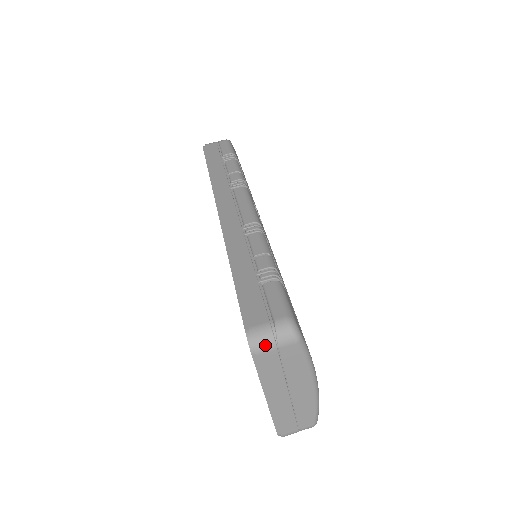
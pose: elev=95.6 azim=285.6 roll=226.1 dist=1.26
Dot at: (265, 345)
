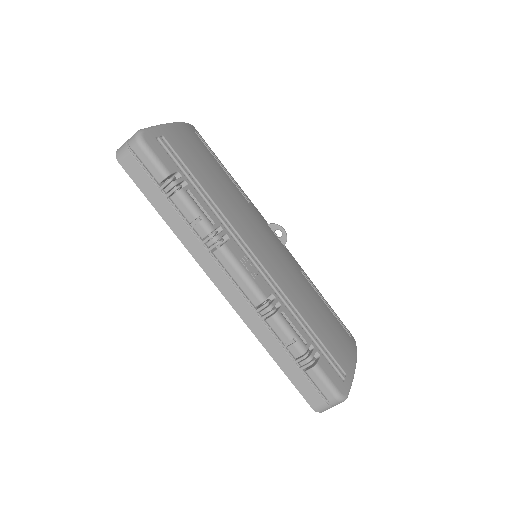
Dot at: occluded
